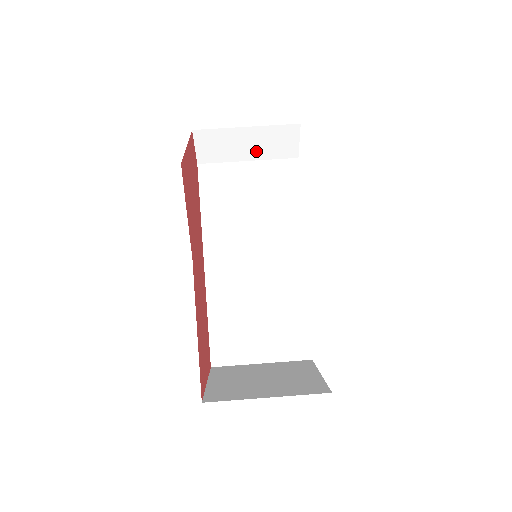
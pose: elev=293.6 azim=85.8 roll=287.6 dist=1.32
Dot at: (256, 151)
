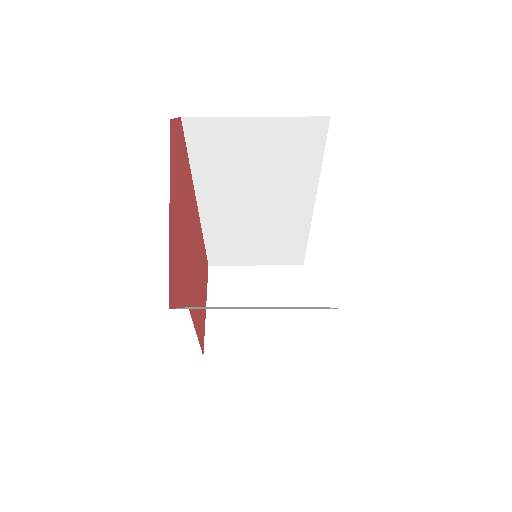
Dot at: occluded
